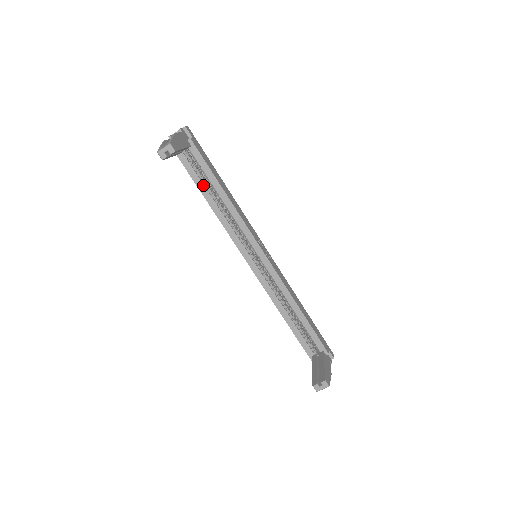
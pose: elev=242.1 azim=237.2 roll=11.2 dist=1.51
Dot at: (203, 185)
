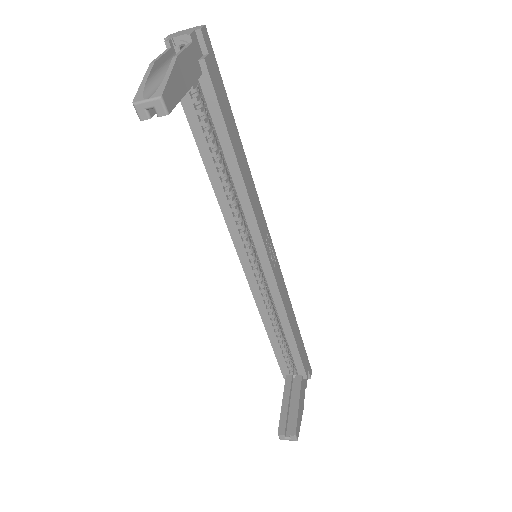
Dot at: (206, 142)
